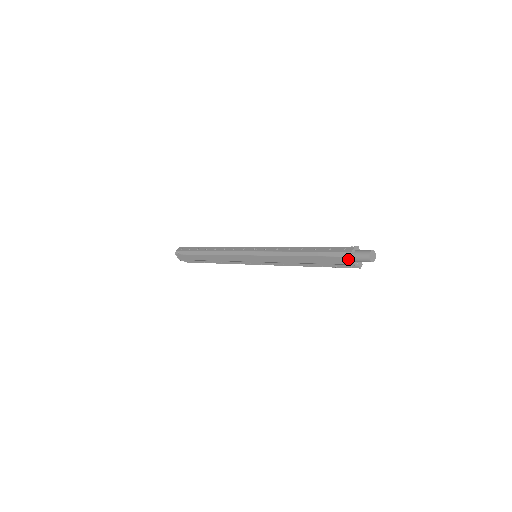
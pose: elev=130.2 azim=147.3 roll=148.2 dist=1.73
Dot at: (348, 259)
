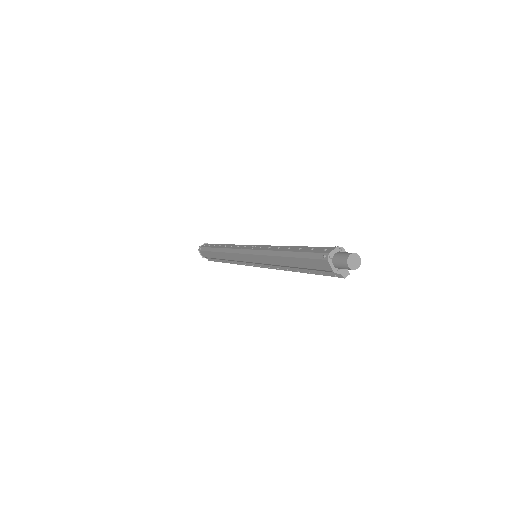
Dot at: (326, 263)
